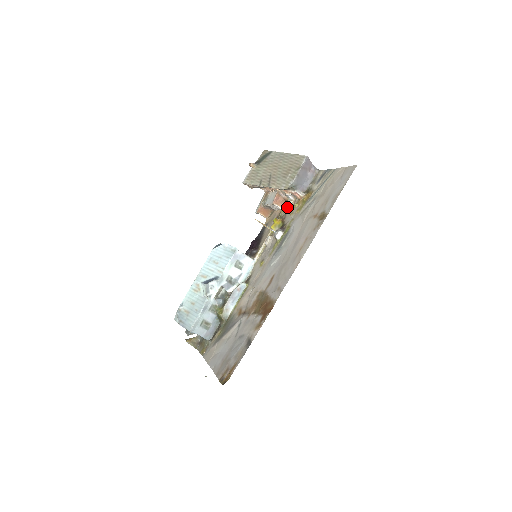
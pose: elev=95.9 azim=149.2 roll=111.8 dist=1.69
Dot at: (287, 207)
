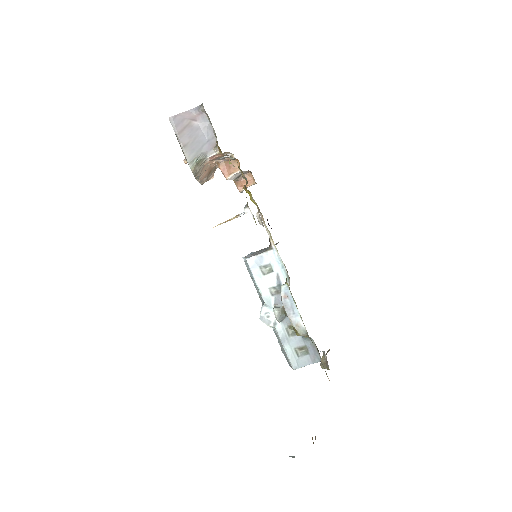
Dot at: occluded
